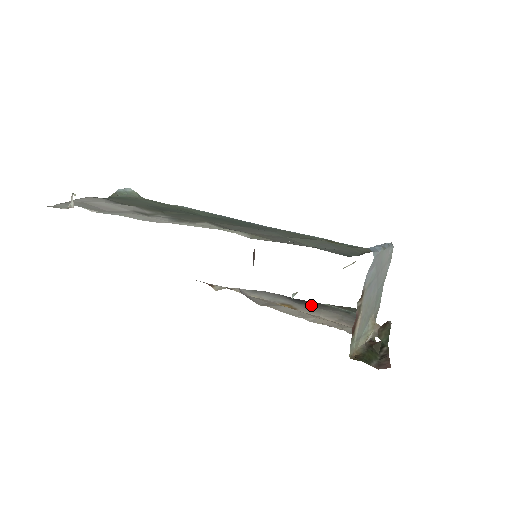
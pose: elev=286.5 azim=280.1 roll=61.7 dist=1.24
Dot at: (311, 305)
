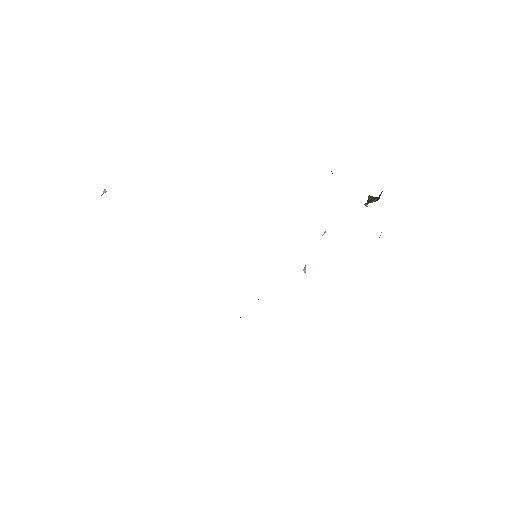
Dot at: occluded
